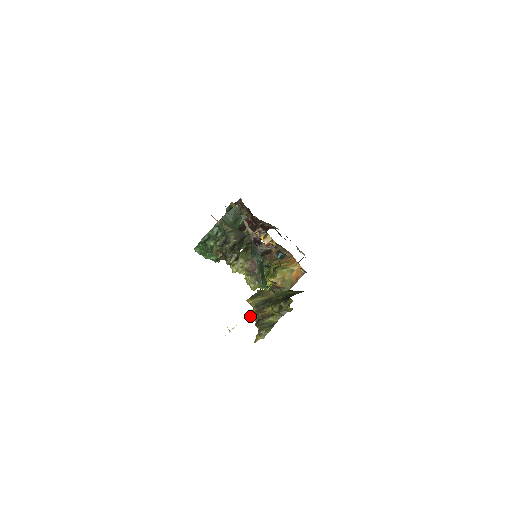
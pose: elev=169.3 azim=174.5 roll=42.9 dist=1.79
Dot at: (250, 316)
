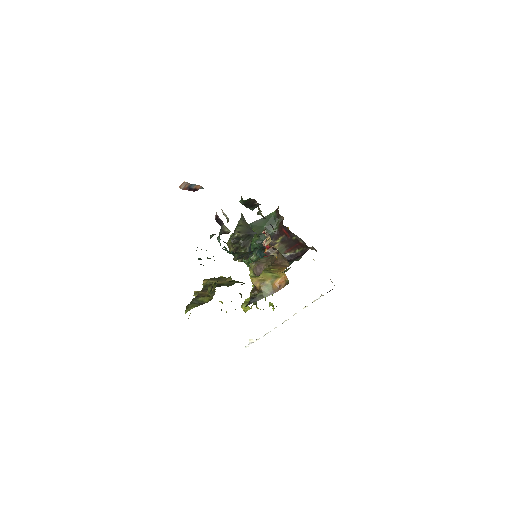
Dot at: (195, 292)
